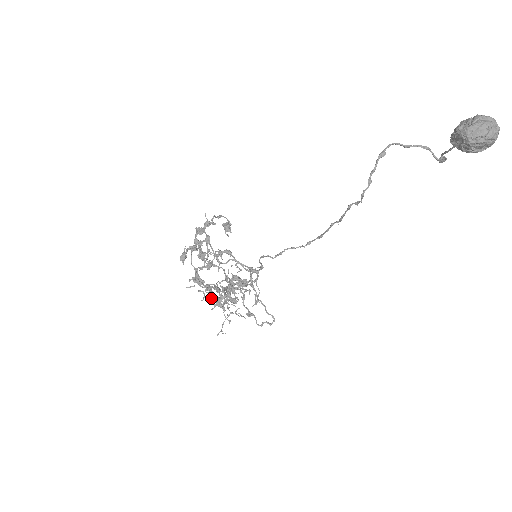
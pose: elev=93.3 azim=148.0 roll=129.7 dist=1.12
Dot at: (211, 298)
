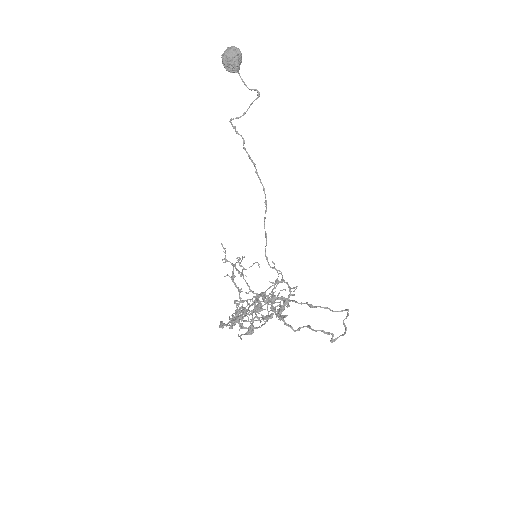
Dot at: (260, 322)
